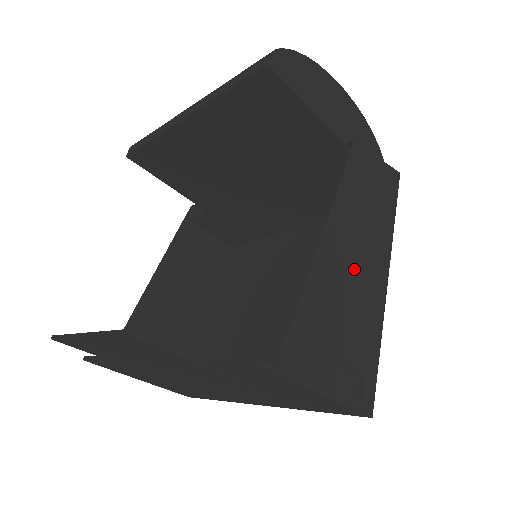
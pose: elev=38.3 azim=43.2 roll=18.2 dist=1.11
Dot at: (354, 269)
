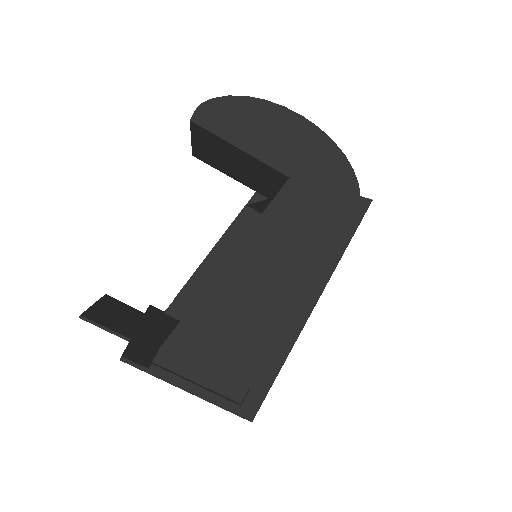
Dot at: (258, 300)
